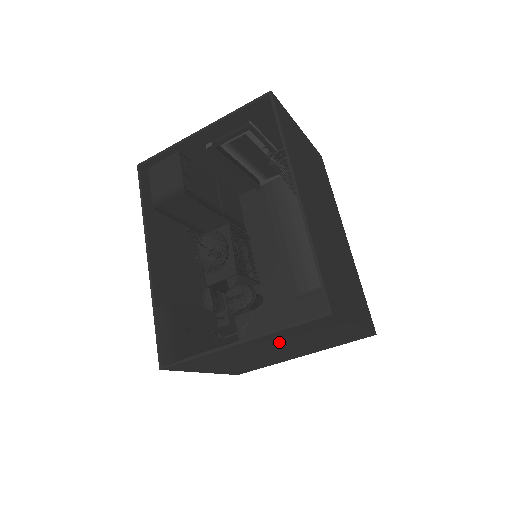
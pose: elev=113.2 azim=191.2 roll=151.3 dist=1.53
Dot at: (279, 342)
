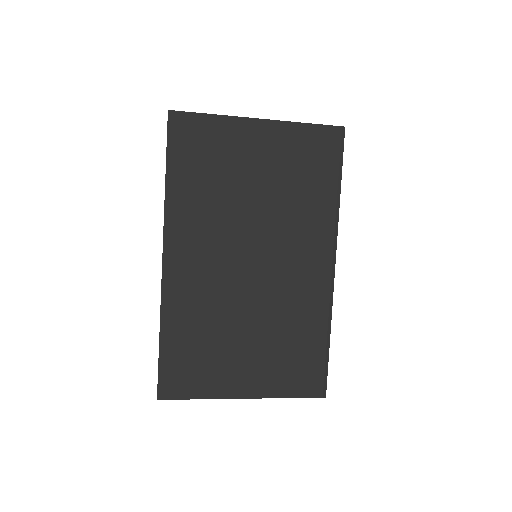
Dot at: occluded
